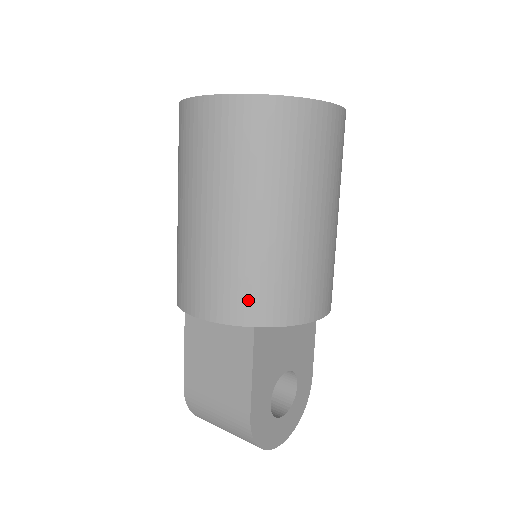
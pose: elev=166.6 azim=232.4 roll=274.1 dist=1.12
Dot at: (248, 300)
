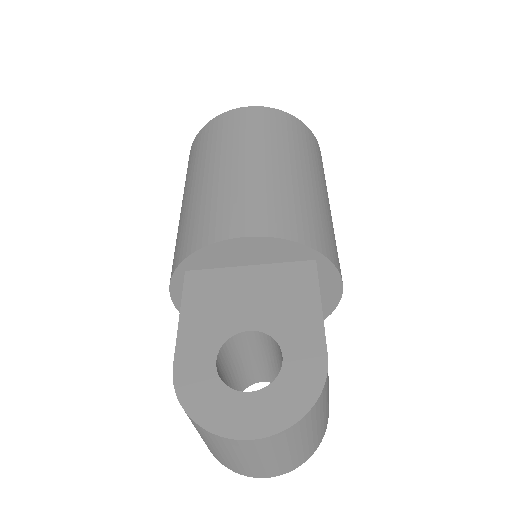
Dot at: (177, 251)
